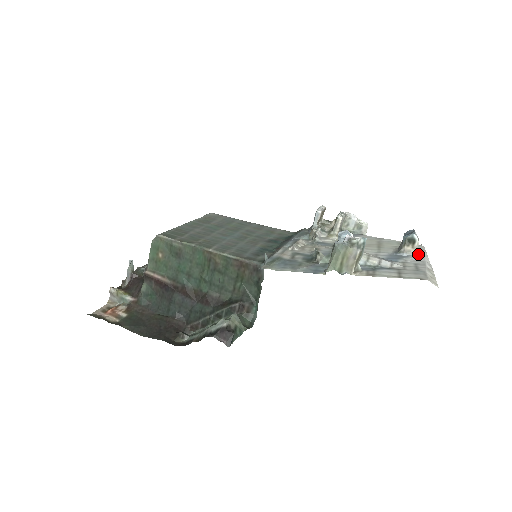
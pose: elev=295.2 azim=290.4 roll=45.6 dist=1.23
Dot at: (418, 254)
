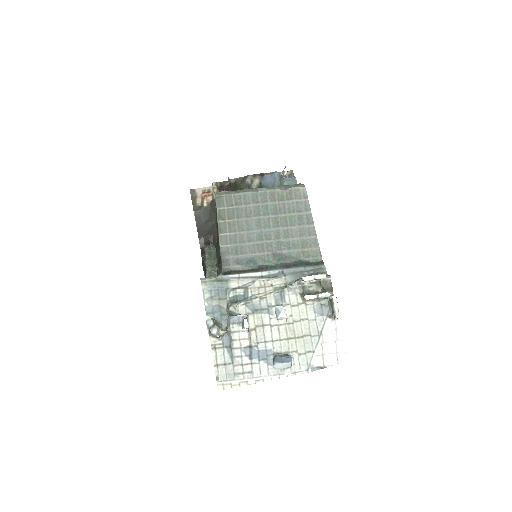
Dot at: (277, 370)
